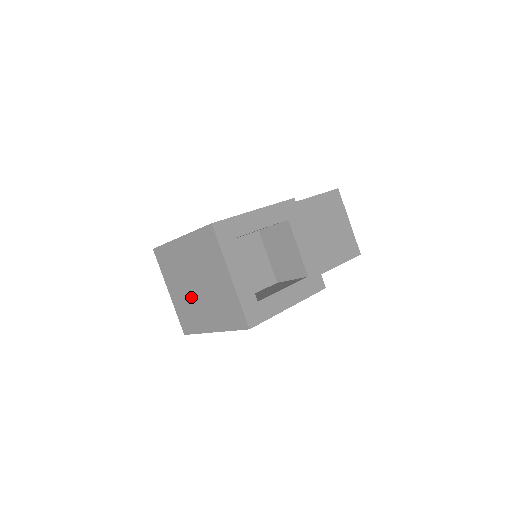
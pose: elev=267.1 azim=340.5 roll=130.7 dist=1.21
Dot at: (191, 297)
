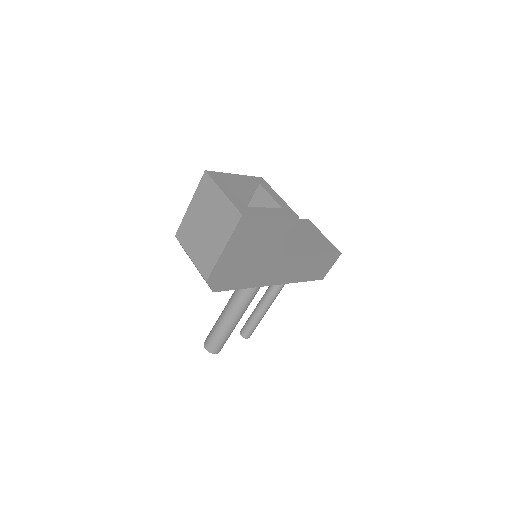
Dot at: (204, 241)
